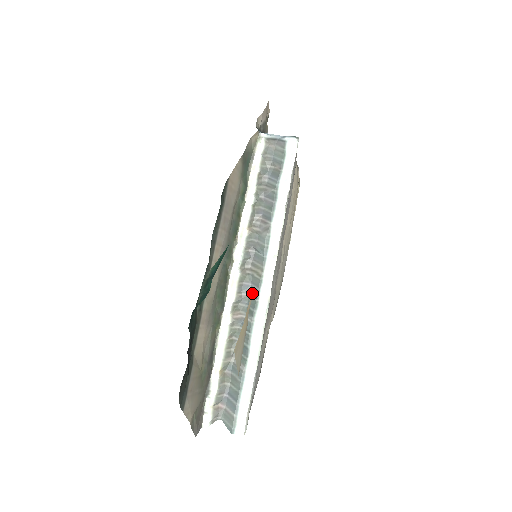
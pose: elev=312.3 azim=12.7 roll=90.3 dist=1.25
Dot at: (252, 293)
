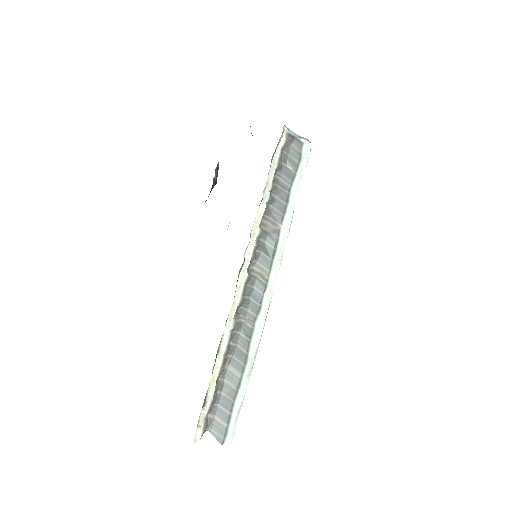
Dot at: (255, 297)
